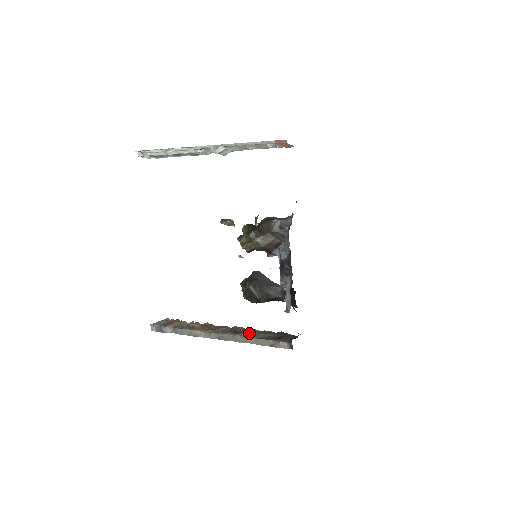
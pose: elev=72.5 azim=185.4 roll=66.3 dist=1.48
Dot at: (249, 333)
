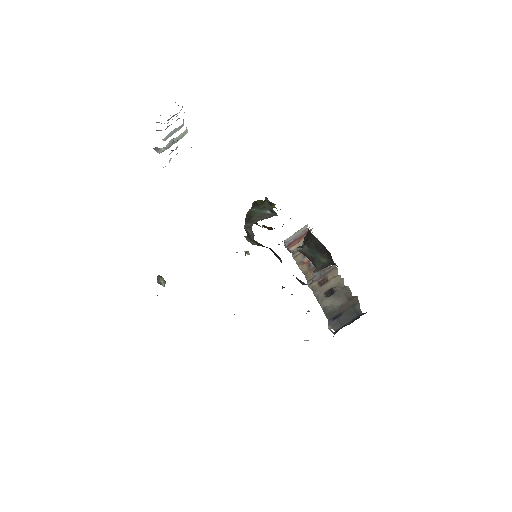
Dot at: (328, 290)
